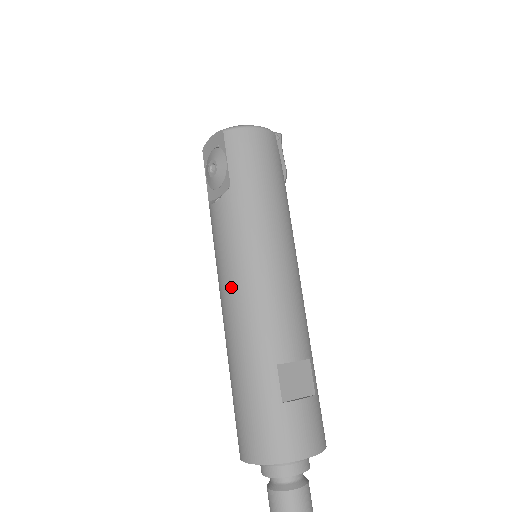
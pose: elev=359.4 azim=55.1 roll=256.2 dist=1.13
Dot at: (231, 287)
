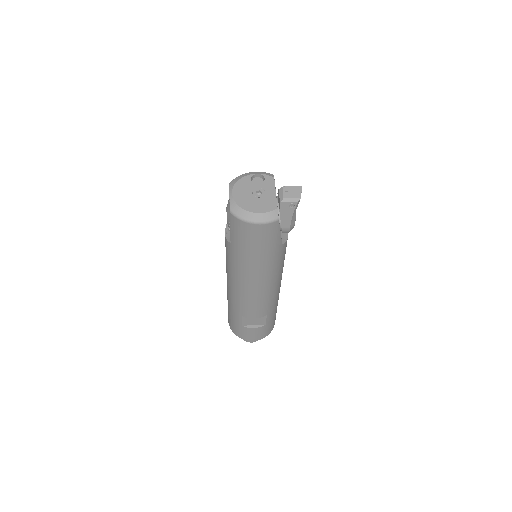
Dot at: (227, 276)
